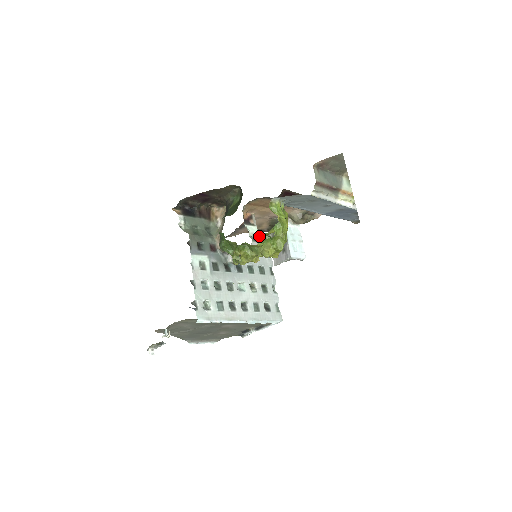
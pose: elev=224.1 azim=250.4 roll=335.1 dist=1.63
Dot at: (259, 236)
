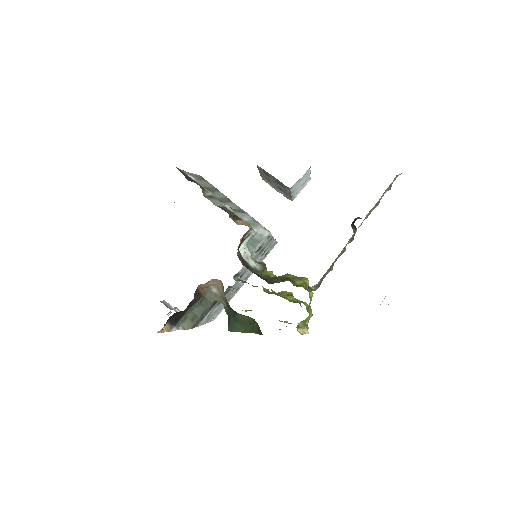
Dot at: (271, 290)
